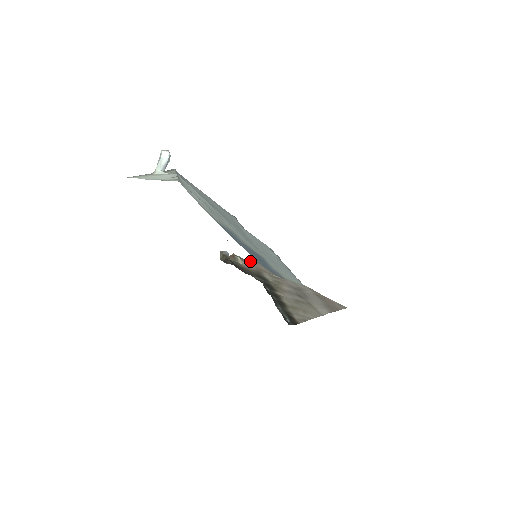
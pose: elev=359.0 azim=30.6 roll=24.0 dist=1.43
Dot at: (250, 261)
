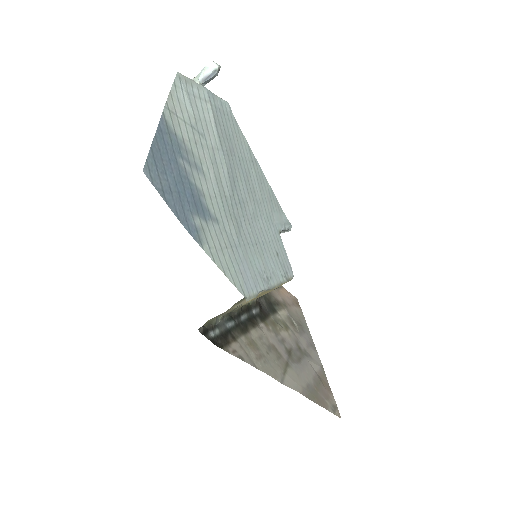
Dot at: (289, 295)
